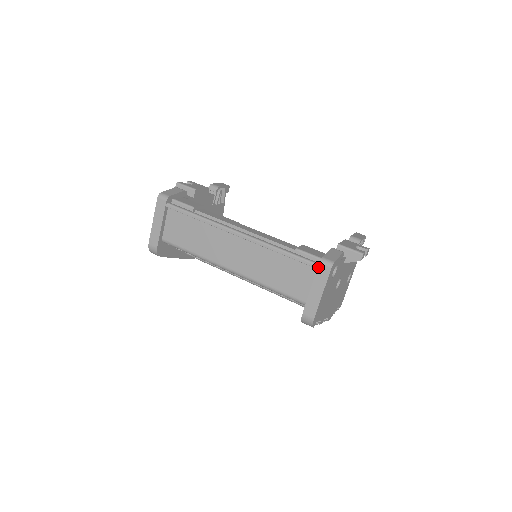
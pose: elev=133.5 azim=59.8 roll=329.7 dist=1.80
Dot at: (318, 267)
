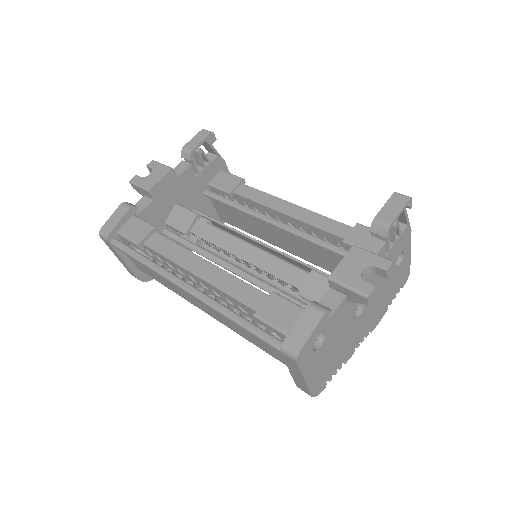
Dot at: occluded
